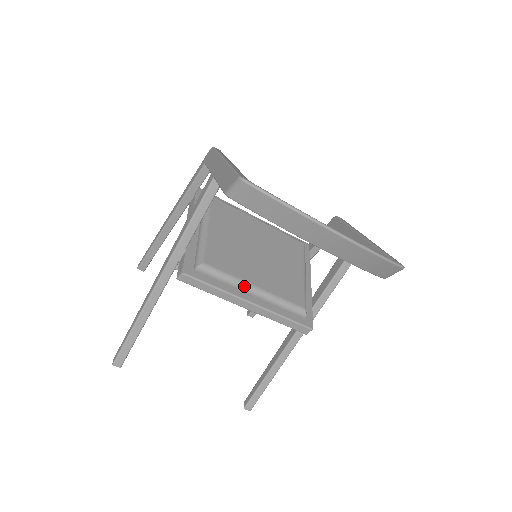
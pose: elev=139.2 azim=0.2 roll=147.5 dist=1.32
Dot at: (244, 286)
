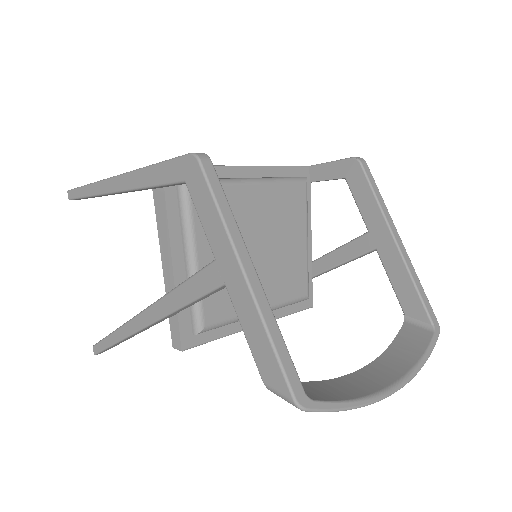
Dot at: occluded
